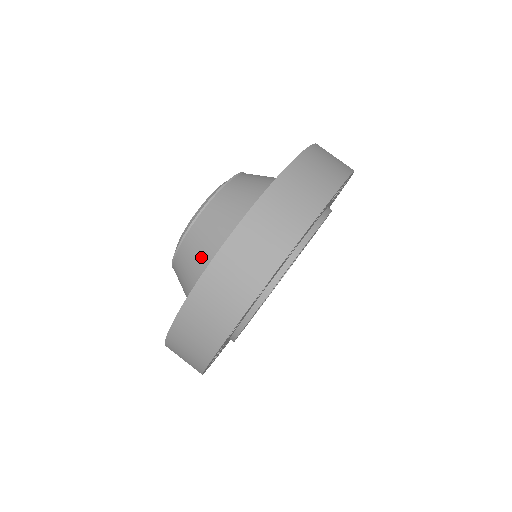
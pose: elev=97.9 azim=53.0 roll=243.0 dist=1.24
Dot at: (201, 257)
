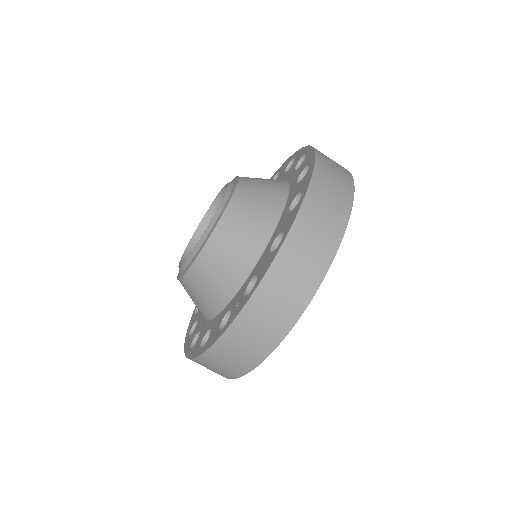
Dot at: (240, 249)
